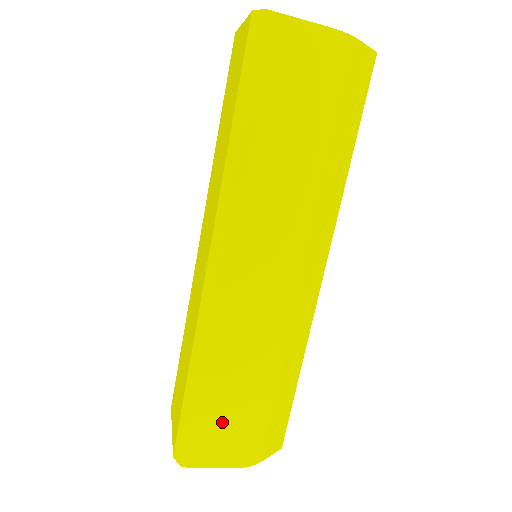
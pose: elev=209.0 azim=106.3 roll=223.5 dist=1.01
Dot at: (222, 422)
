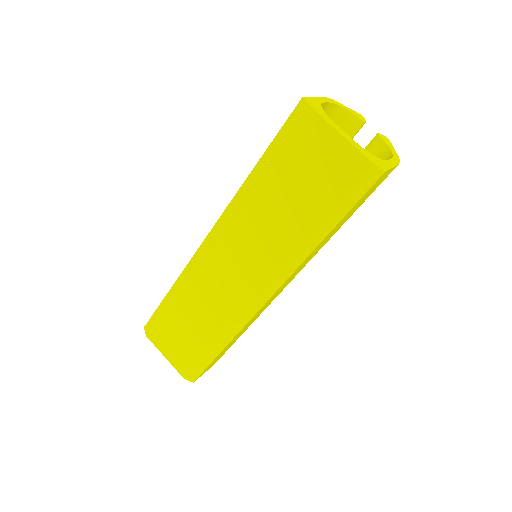
Dot at: occluded
